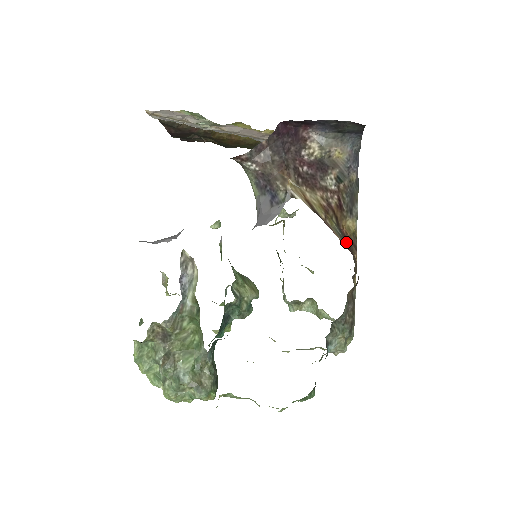
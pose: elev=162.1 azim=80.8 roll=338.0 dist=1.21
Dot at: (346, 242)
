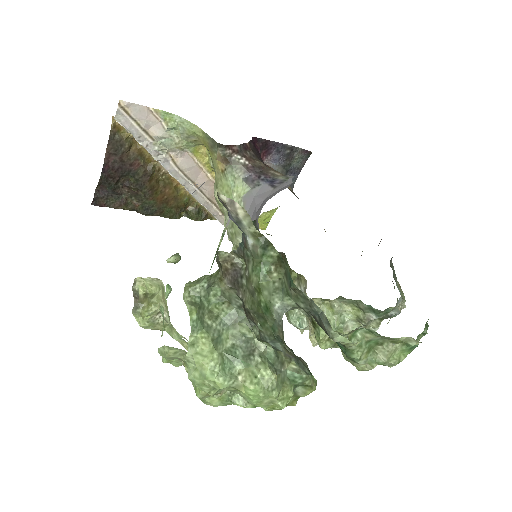
Dot at: occluded
